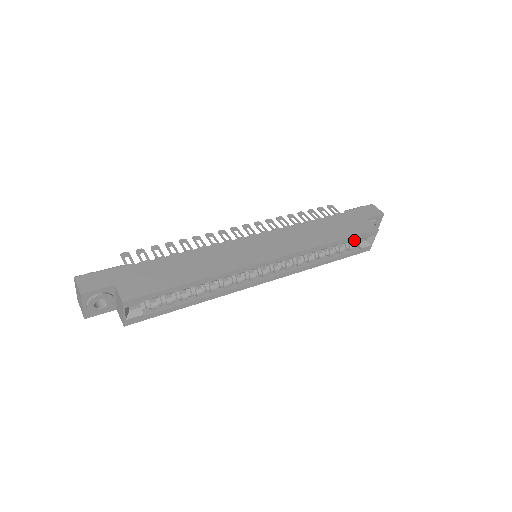
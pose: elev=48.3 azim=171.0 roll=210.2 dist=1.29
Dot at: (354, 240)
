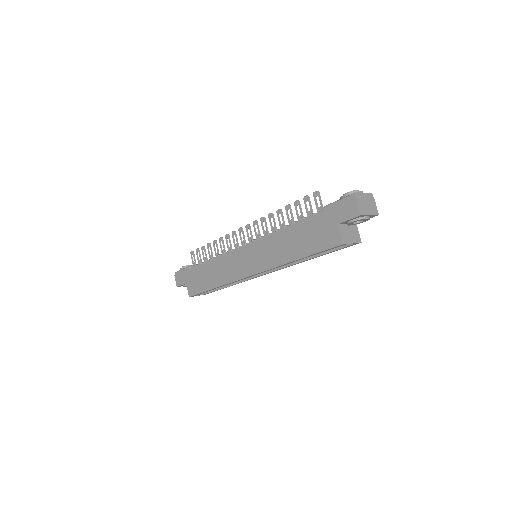
Dot at: occluded
